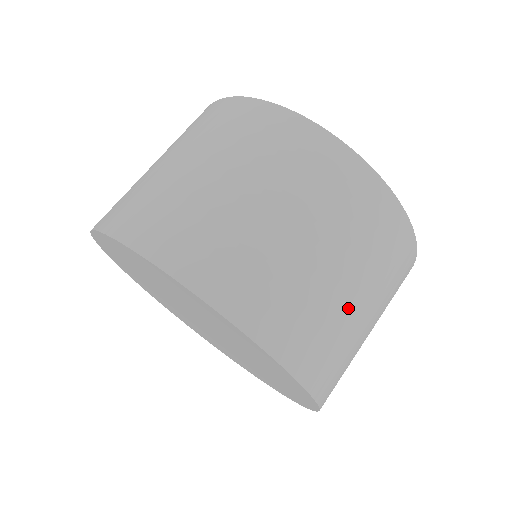
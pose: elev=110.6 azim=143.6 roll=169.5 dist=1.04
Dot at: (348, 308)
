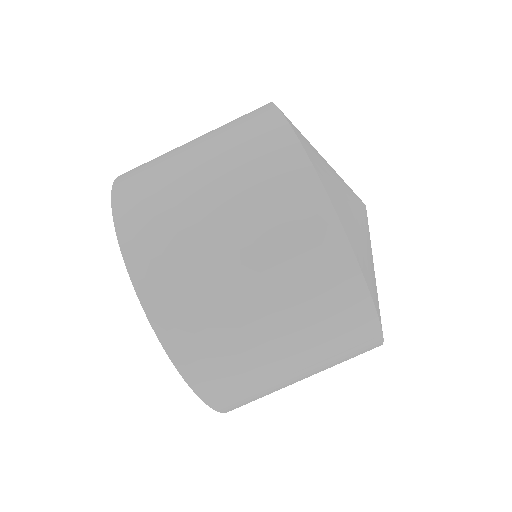
Dot at: (280, 374)
